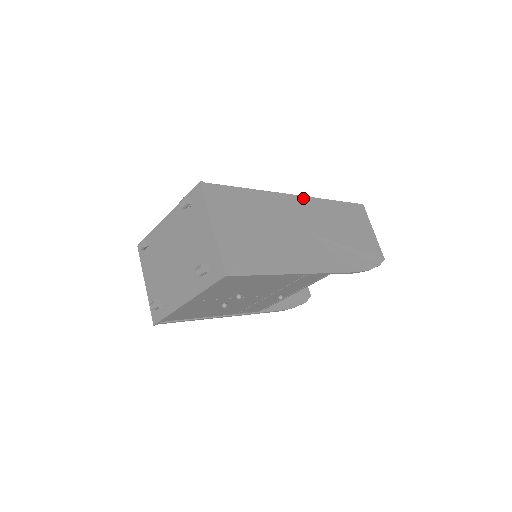
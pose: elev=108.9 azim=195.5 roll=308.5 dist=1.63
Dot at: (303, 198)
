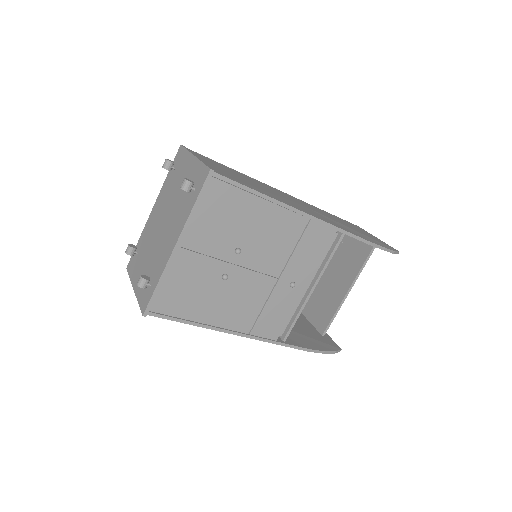
Dot at: occluded
